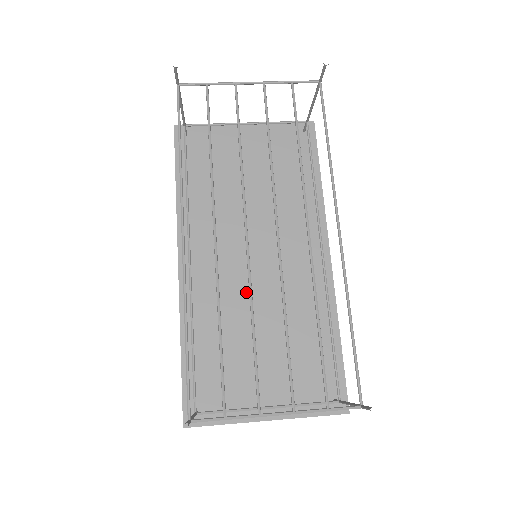
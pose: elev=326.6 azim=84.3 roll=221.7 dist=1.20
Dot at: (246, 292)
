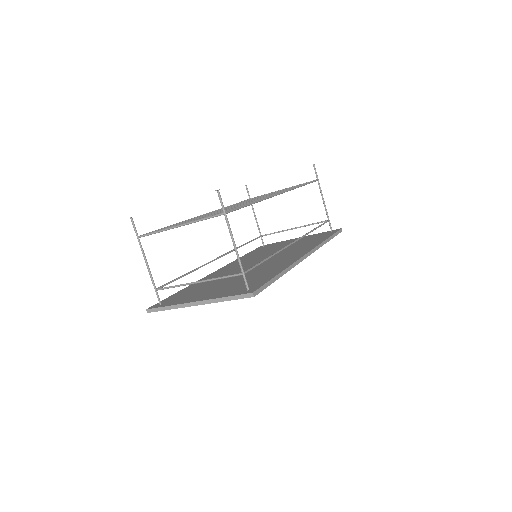
Dot at: (240, 271)
